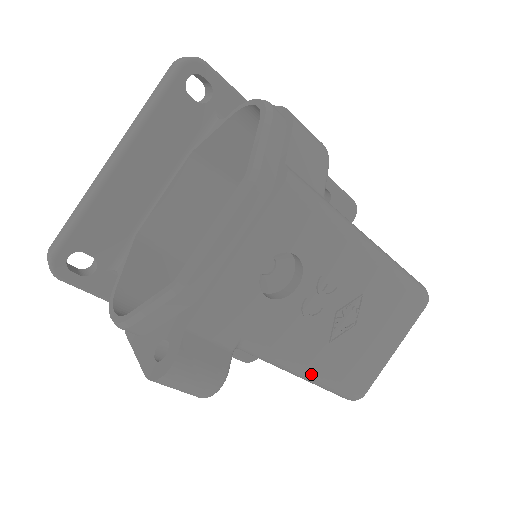
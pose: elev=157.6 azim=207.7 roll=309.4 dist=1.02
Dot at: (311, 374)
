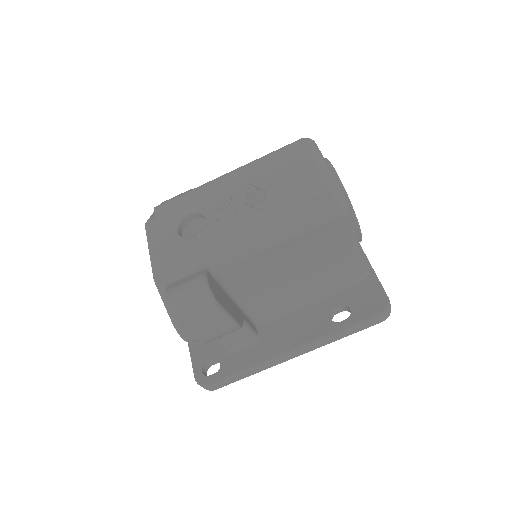
Dot at: (273, 231)
